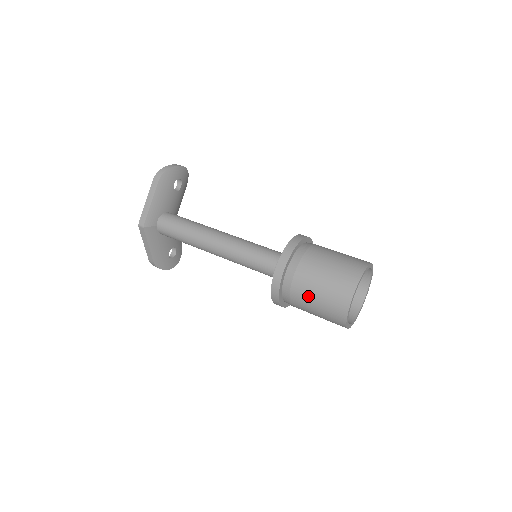
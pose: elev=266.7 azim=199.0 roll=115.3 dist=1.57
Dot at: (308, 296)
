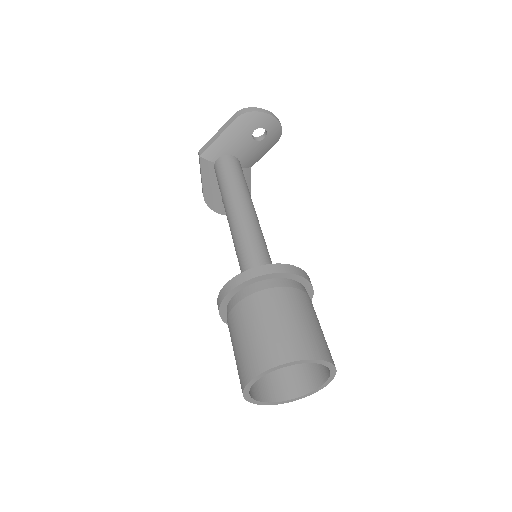
Dot at: (234, 335)
